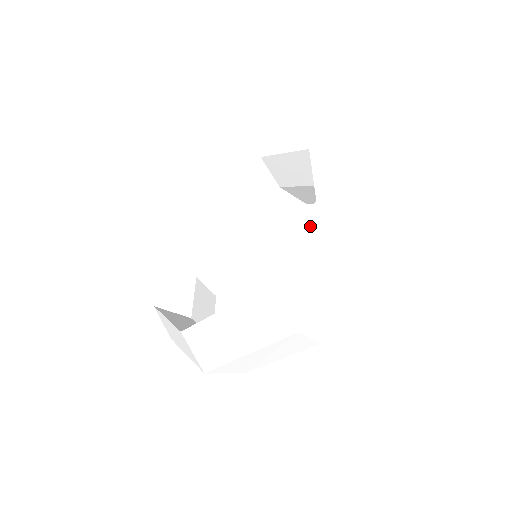
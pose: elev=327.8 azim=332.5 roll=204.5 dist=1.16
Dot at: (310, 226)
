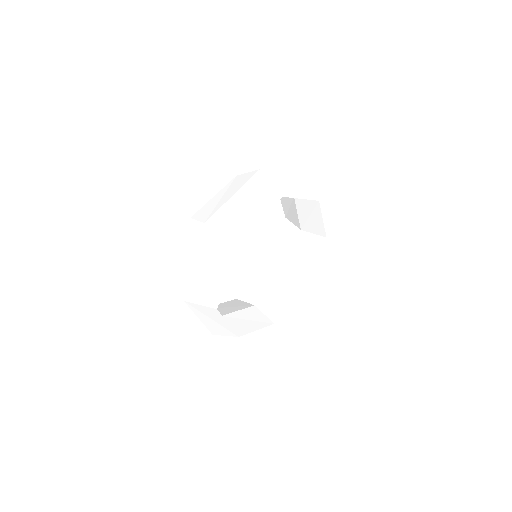
Dot at: (188, 235)
